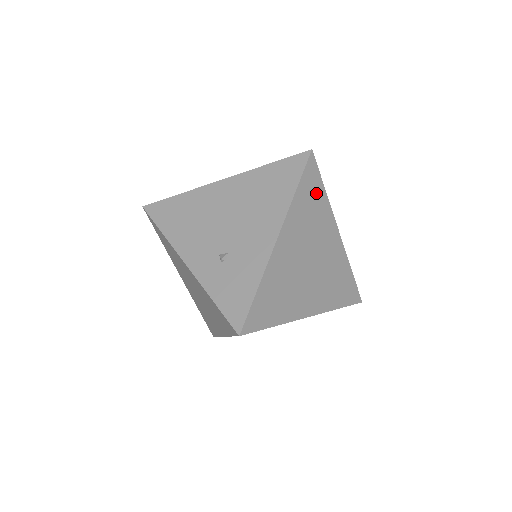
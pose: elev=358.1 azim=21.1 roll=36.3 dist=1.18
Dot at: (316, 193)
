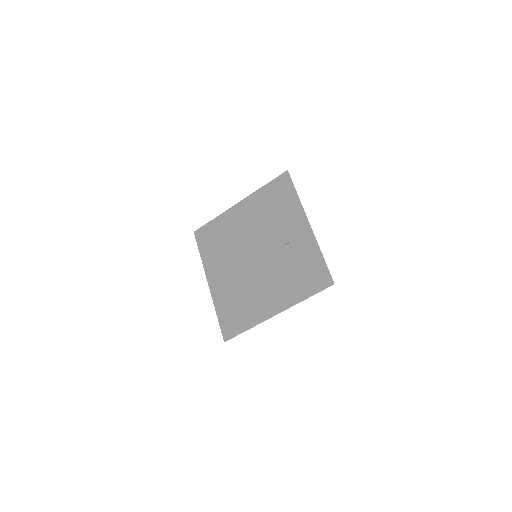
Dot at: occluded
